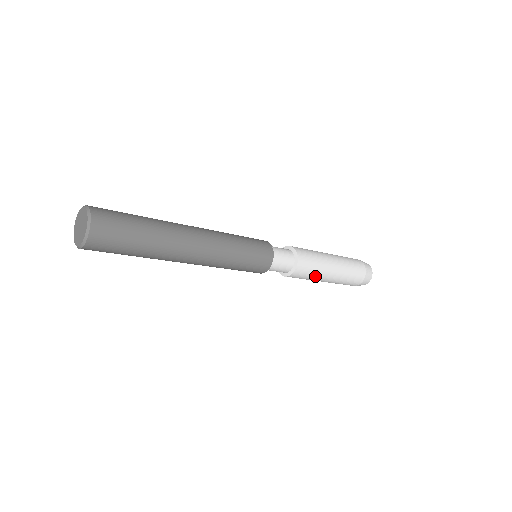
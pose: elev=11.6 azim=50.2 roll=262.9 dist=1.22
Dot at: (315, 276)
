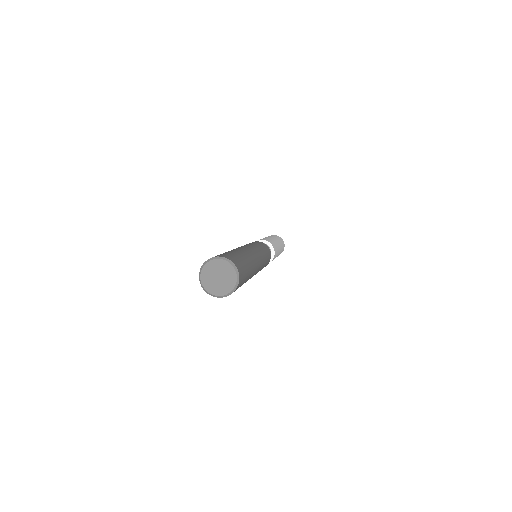
Dot at: occluded
